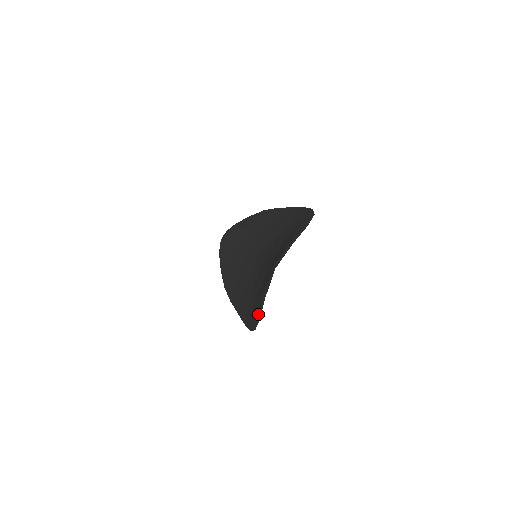
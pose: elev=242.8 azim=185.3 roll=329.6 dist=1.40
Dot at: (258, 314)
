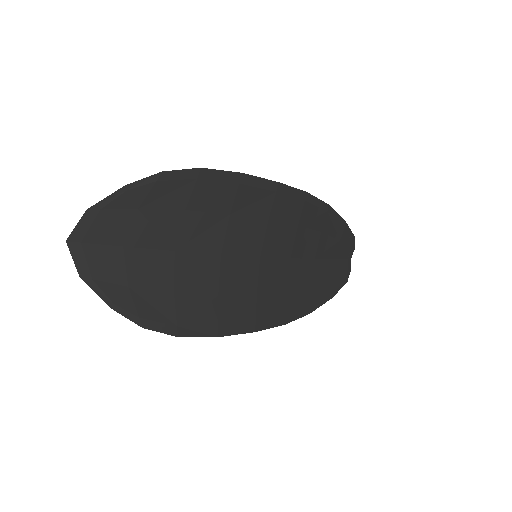
Dot at: (119, 304)
